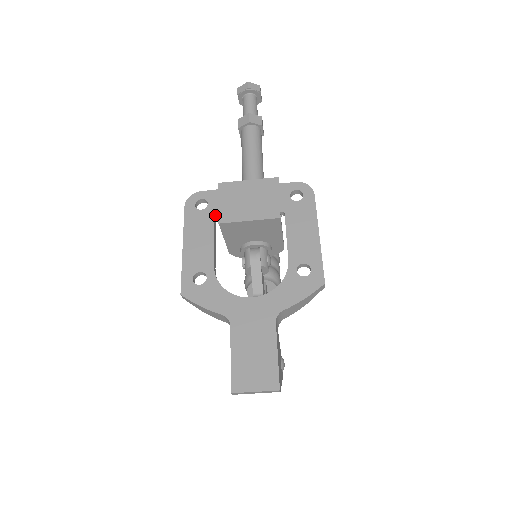
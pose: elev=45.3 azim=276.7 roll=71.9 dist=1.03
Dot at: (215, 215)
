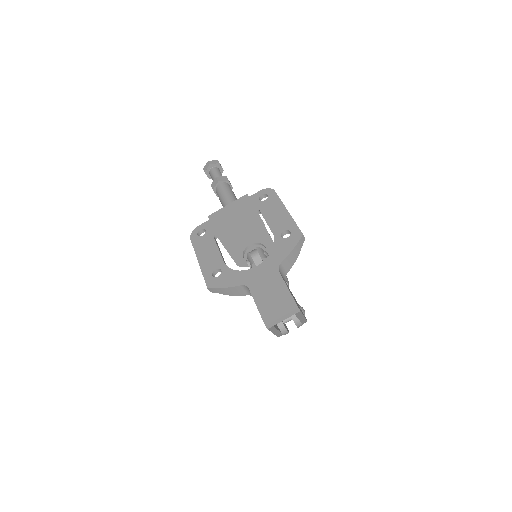
Dot at: (213, 234)
